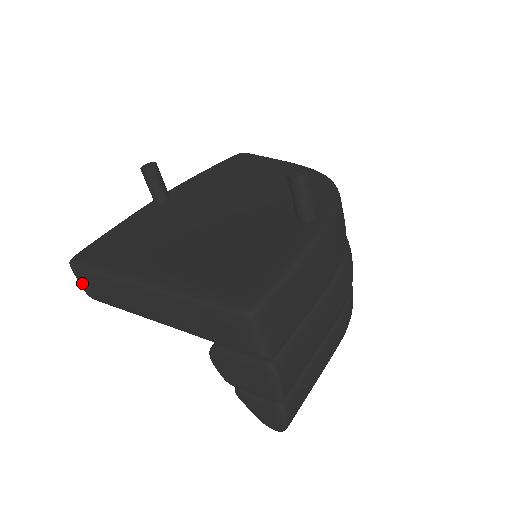
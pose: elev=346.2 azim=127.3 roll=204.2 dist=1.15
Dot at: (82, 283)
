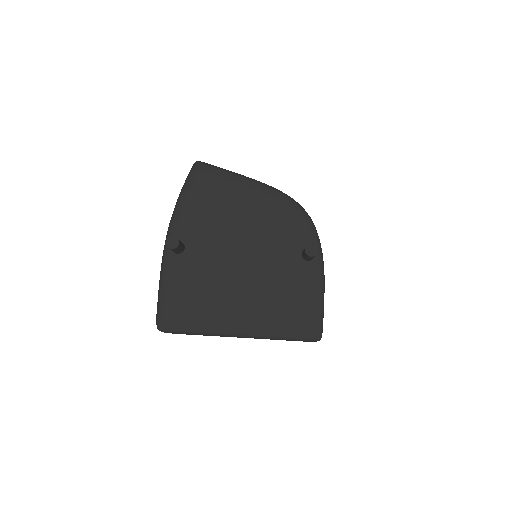
Dot at: occluded
